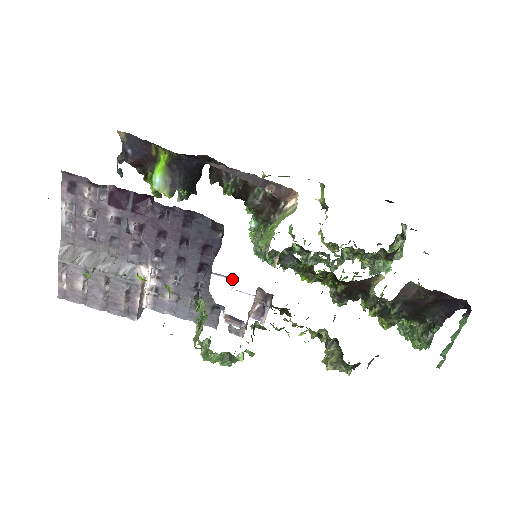
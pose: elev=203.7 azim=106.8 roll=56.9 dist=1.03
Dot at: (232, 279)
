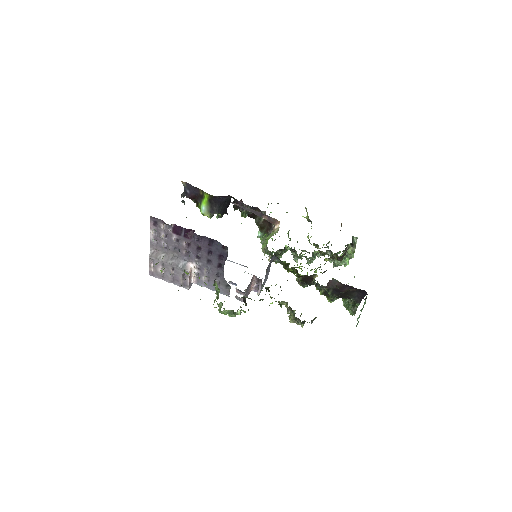
Dot at: occluded
